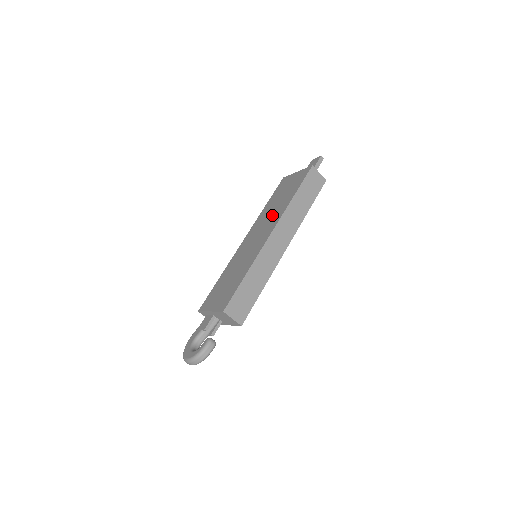
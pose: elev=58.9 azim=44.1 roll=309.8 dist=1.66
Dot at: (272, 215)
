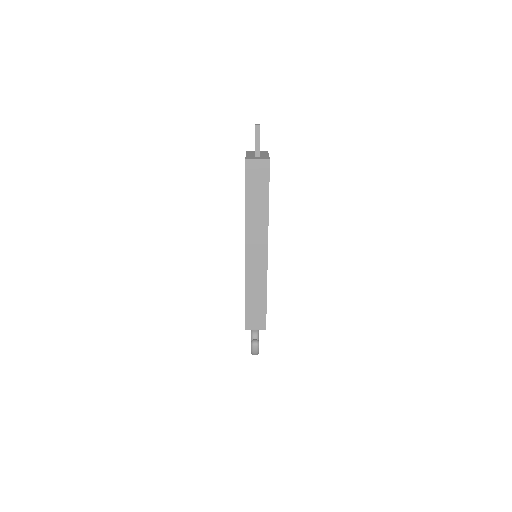
Dot at: occluded
